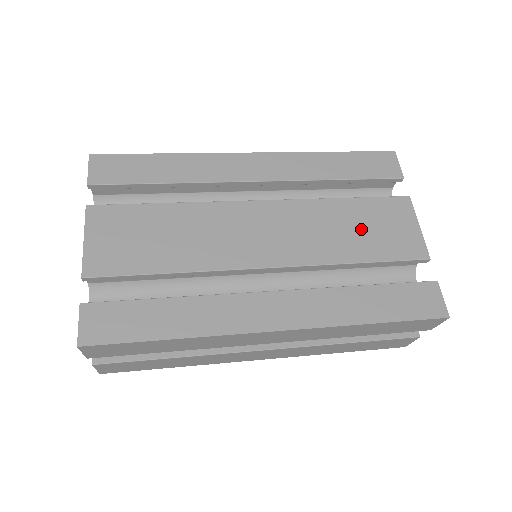
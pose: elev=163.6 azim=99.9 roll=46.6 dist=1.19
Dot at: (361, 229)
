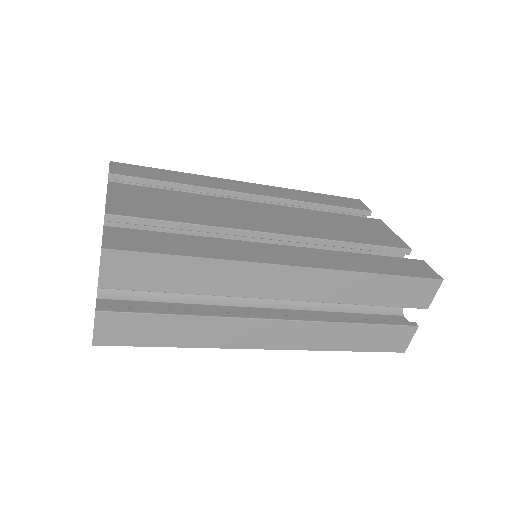
Dot at: (349, 227)
